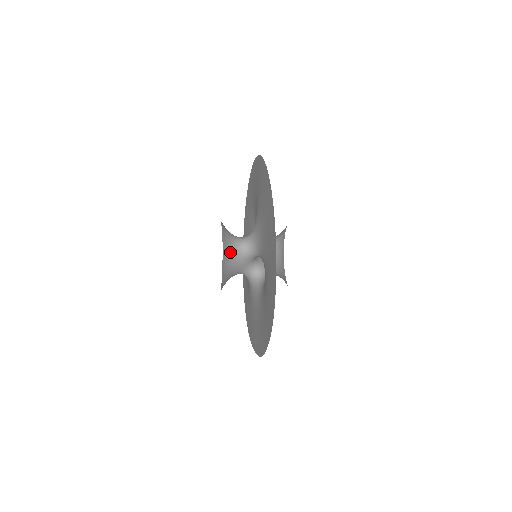
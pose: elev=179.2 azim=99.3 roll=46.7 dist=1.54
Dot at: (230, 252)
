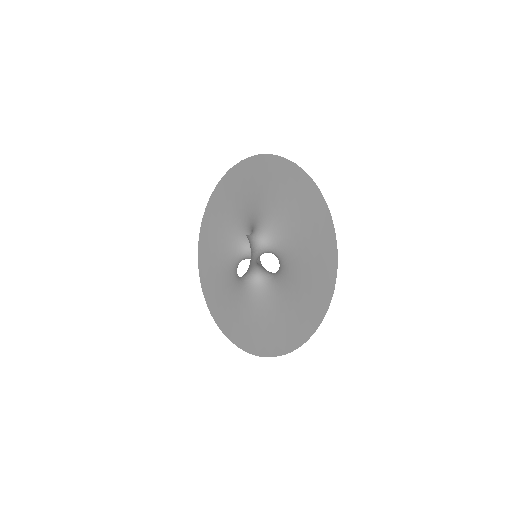
Dot at: (250, 246)
